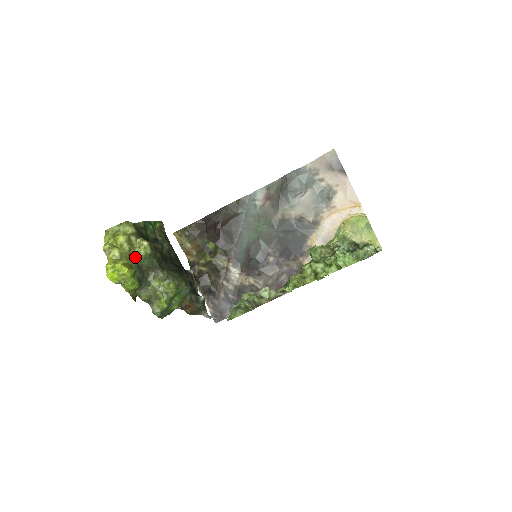
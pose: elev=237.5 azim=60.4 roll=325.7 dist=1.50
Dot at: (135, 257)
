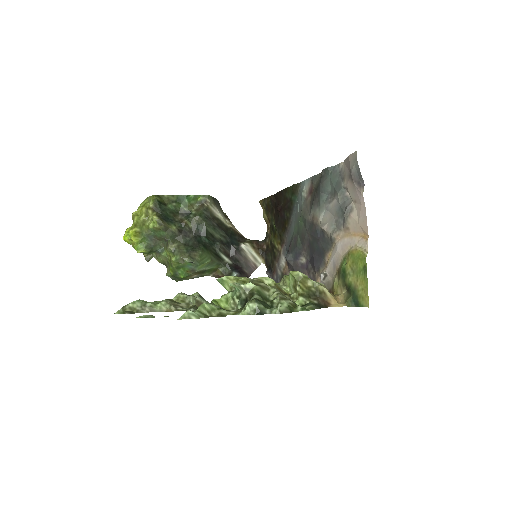
Dot at: (147, 228)
